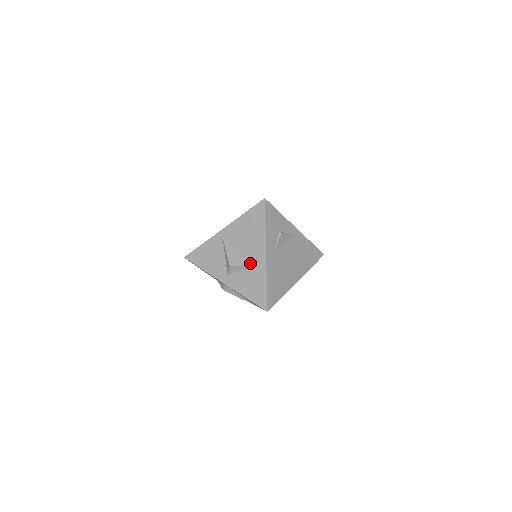
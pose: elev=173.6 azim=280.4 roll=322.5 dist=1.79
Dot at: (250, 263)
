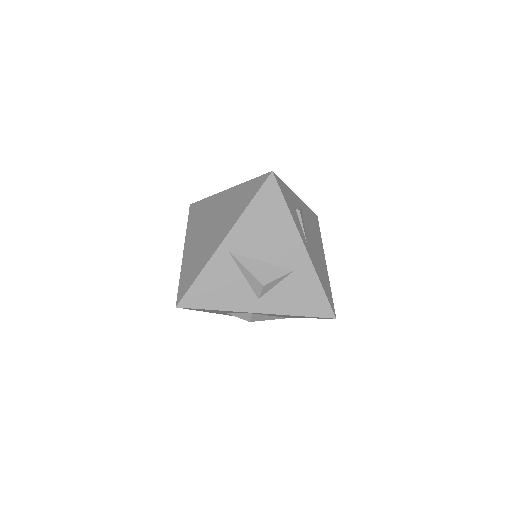
Dot at: (286, 268)
